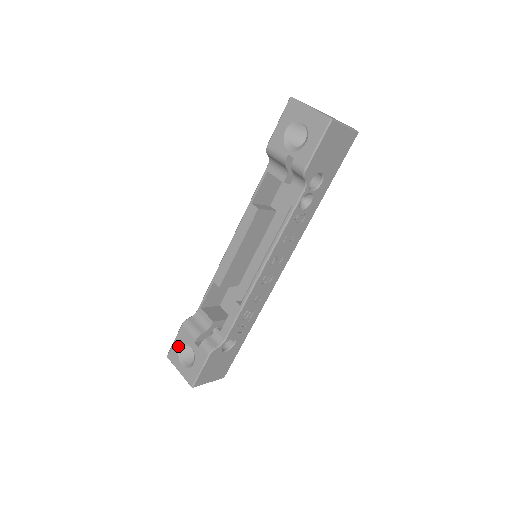
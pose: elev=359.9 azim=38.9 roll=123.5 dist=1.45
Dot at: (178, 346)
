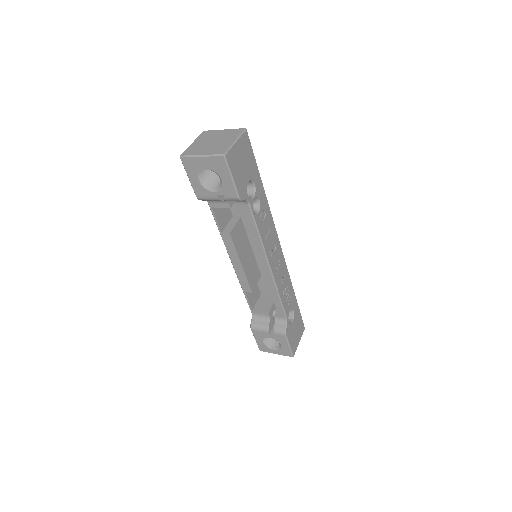
Dot at: (261, 342)
